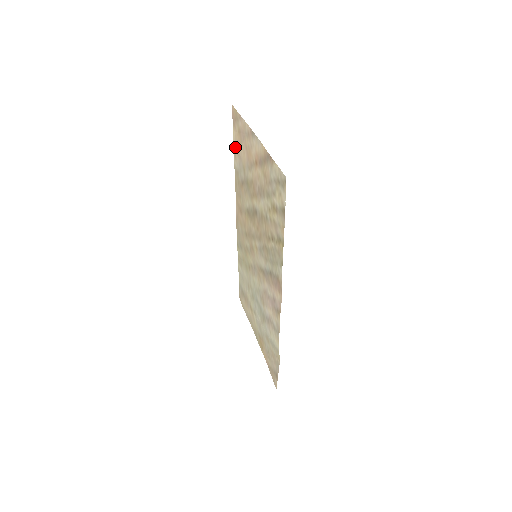
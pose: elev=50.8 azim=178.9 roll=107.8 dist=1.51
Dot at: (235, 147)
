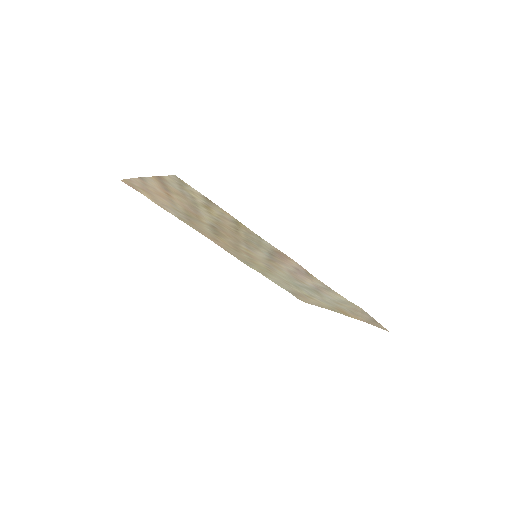
Dot at: (157, 204)
